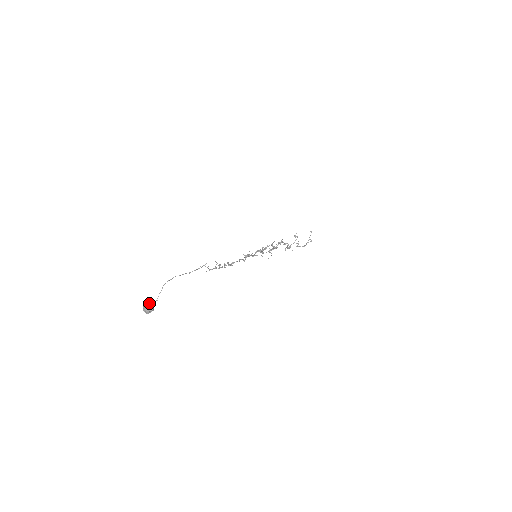
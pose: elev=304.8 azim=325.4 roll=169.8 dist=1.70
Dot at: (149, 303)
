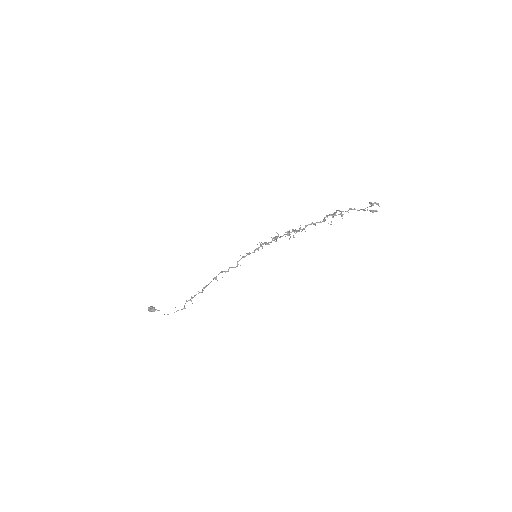
Dot at: (149, 309)
